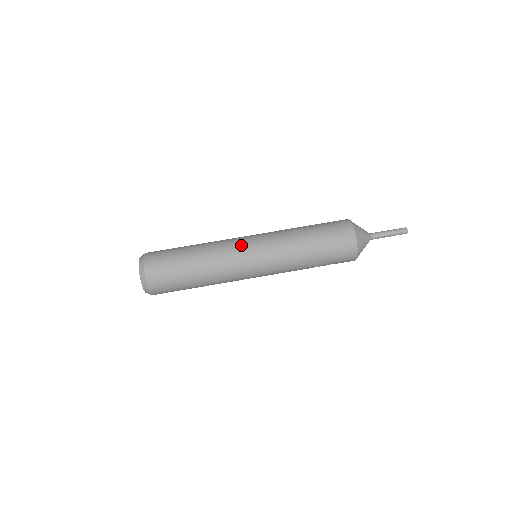
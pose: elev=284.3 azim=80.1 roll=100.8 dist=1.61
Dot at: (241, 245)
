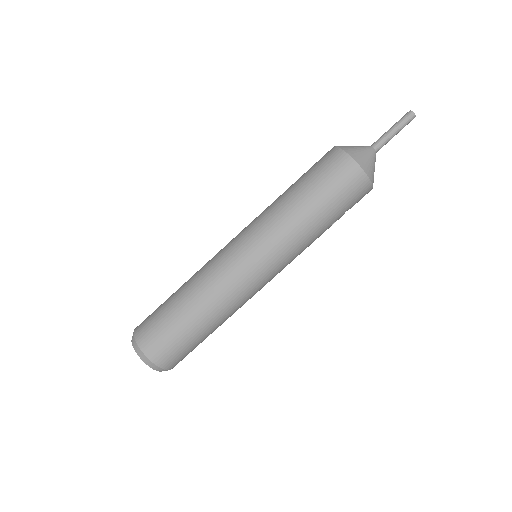
Dot at: (231, 259)
